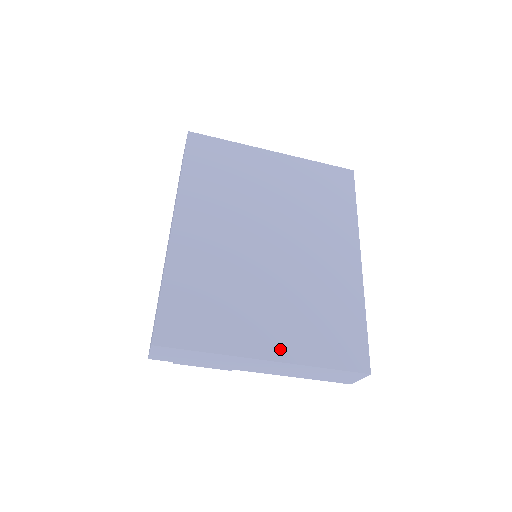
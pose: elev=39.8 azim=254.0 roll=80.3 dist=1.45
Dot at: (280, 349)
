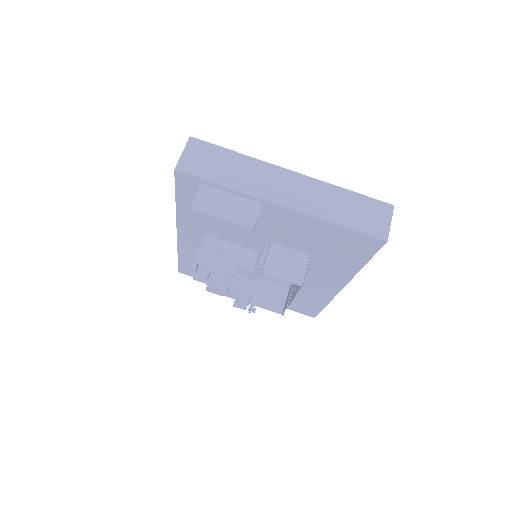
Dot at: occluded
